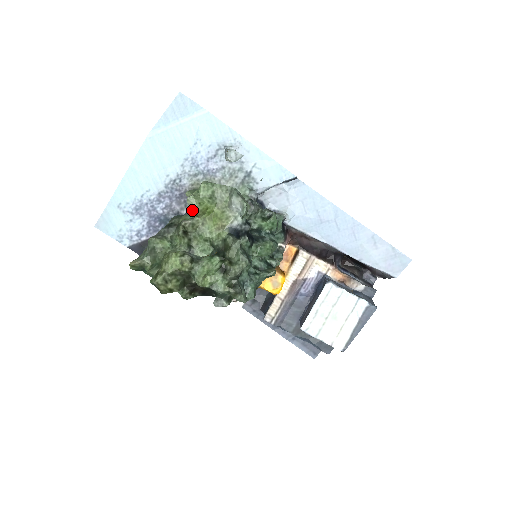
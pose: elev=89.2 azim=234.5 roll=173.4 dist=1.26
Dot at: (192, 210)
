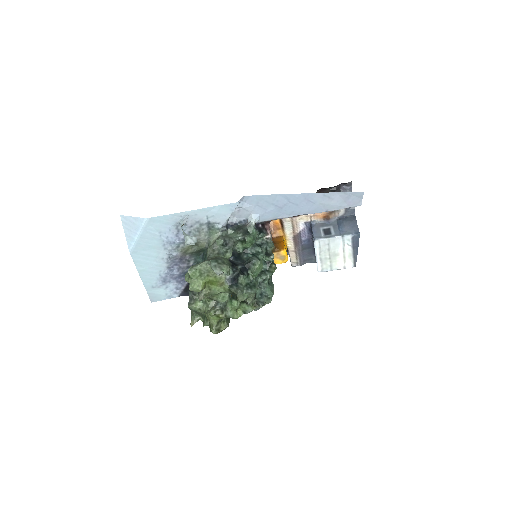
Dot at: (195, 260)
